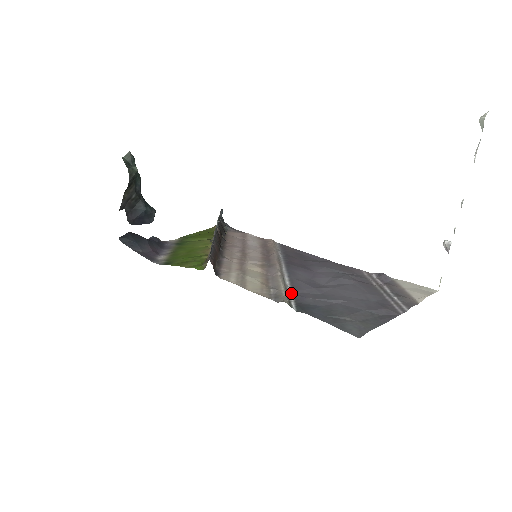
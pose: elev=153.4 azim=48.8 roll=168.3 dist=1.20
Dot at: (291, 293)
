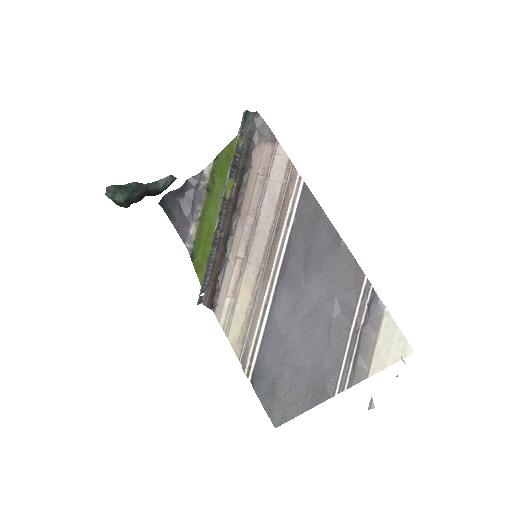
Dot at: (259, 347)
